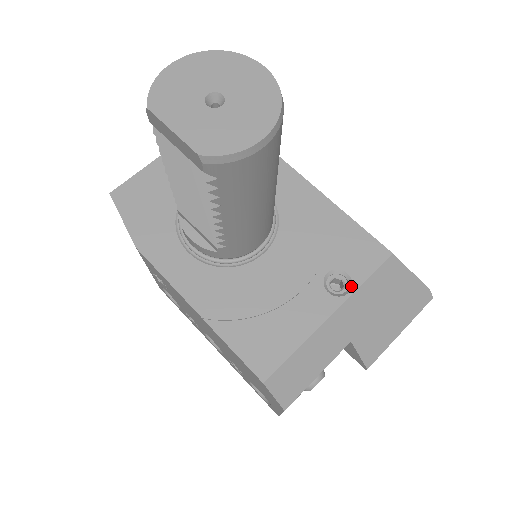
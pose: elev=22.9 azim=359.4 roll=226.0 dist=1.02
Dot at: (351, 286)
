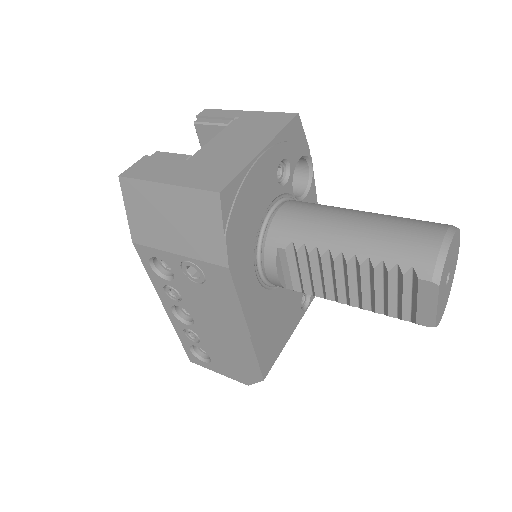
Dot at: (309, 302)
